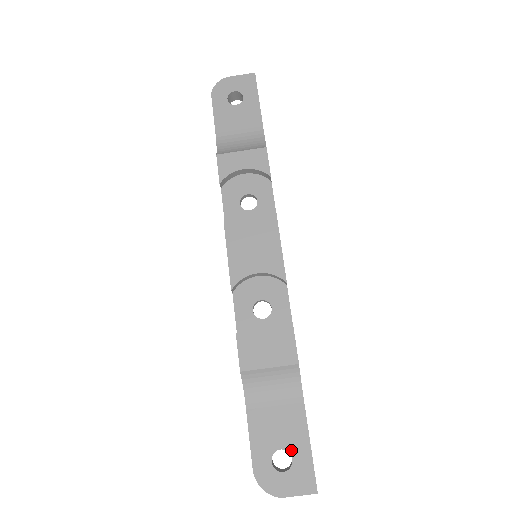
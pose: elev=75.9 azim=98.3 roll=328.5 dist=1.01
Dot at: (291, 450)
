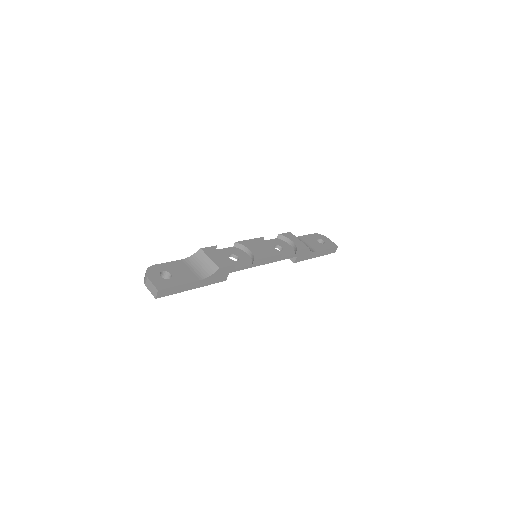
Dot at: (173, 278)
